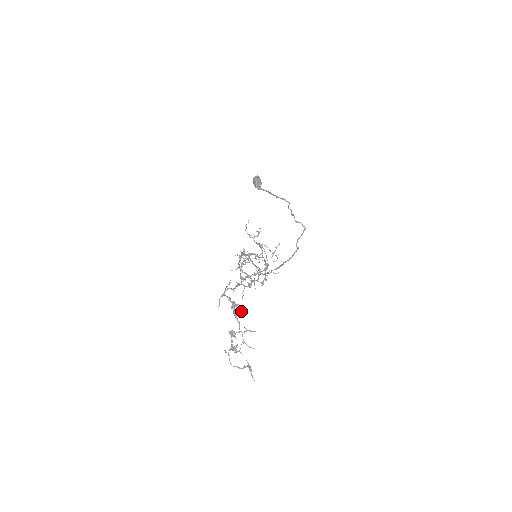
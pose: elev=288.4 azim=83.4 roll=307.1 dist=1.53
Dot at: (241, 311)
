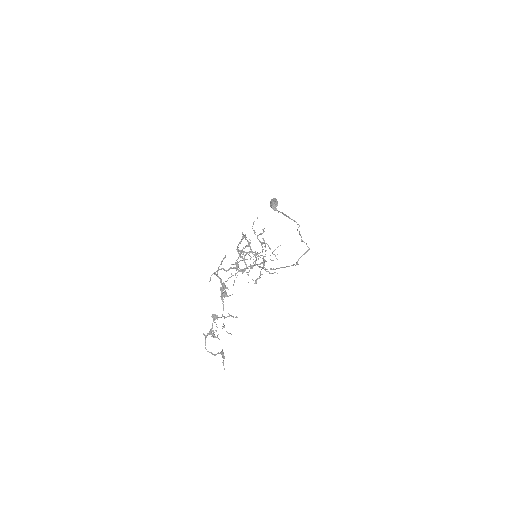
Dot at: (229, 295)
